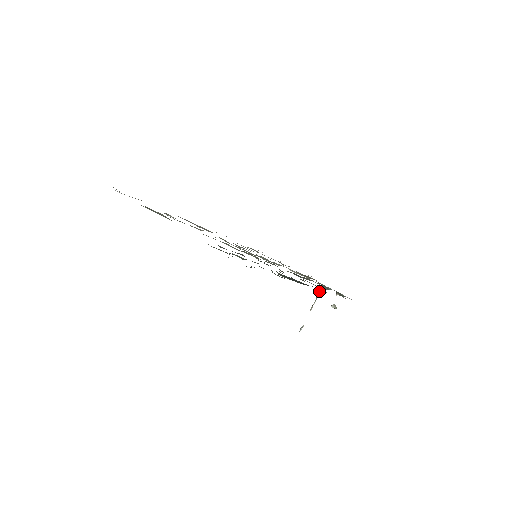
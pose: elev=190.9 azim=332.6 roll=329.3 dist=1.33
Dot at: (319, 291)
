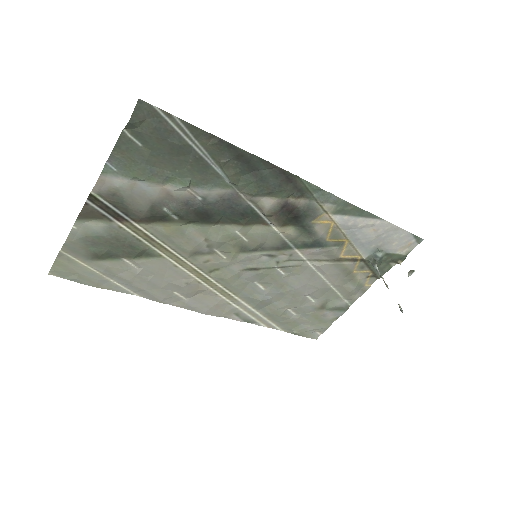
Dot at: occluded
